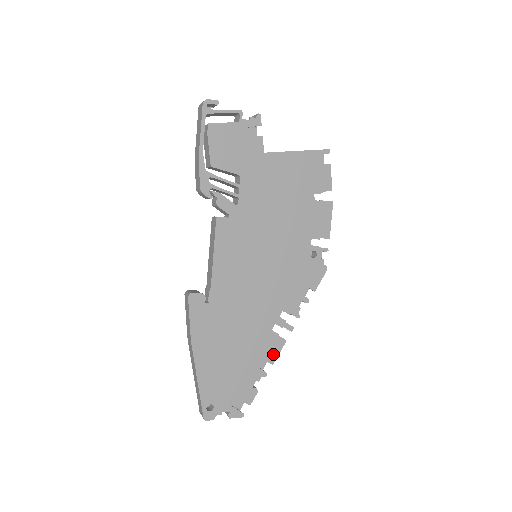
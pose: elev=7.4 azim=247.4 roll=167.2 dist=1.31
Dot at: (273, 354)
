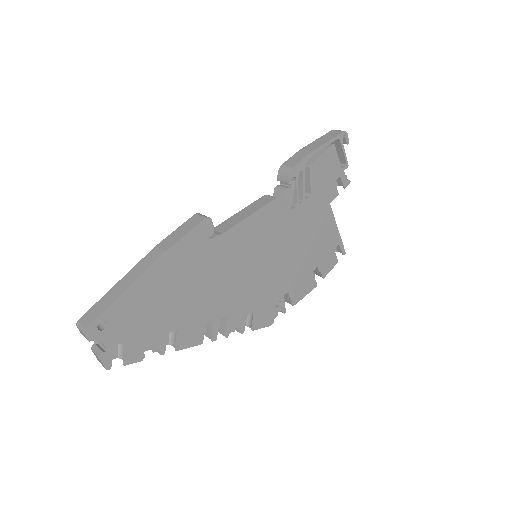
Dot at: (185, 342)
